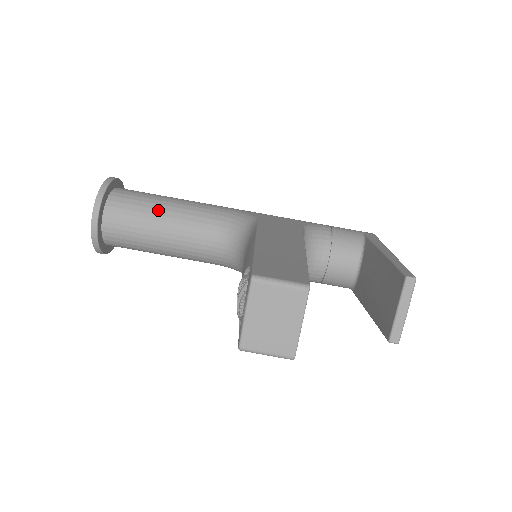
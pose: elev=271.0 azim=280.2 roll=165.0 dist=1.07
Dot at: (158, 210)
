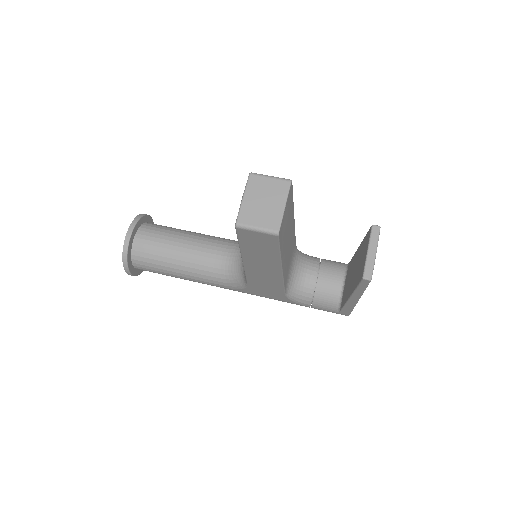
Dot at: (180, 233)
